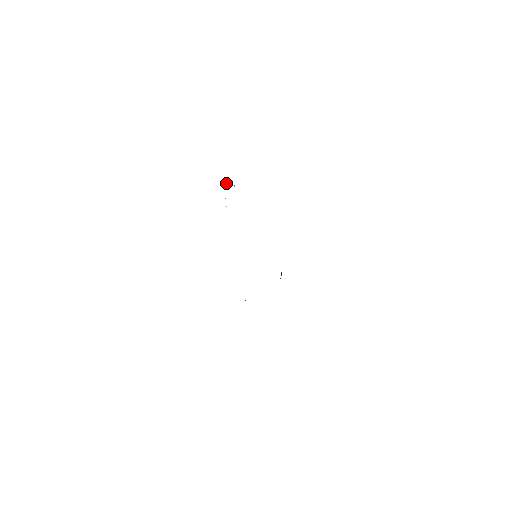
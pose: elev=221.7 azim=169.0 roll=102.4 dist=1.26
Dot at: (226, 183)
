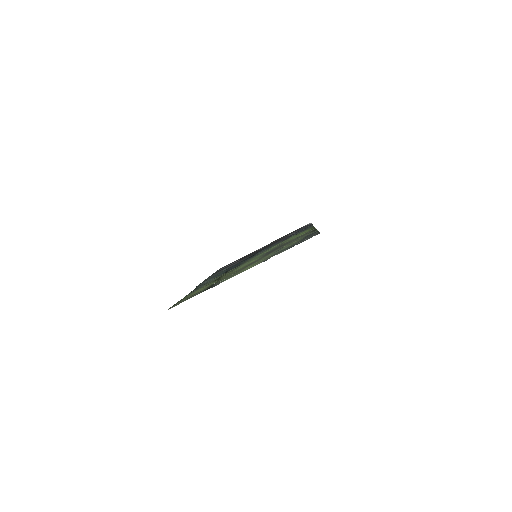
Dot at: occluded
